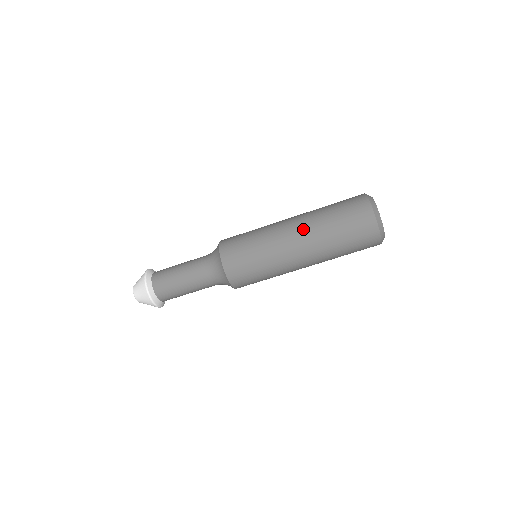
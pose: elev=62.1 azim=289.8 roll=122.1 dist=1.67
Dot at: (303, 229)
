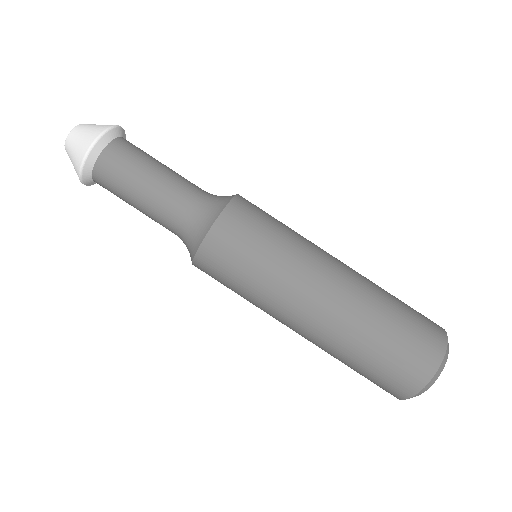
Dot at: (345, 297)
